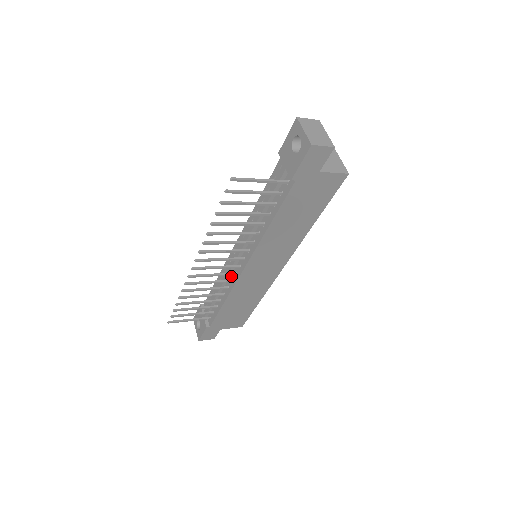
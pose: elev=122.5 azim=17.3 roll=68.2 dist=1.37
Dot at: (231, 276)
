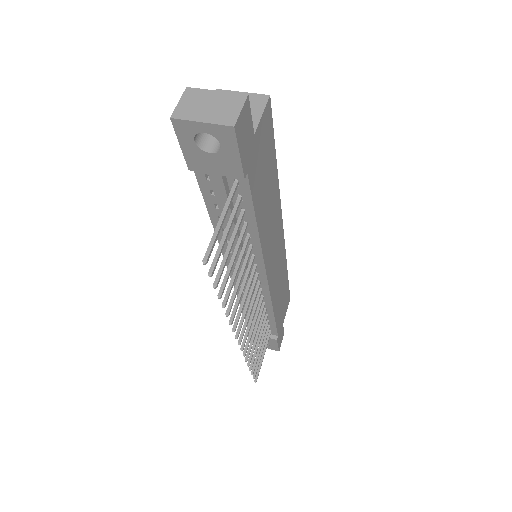
Dot at: (257, 294)
